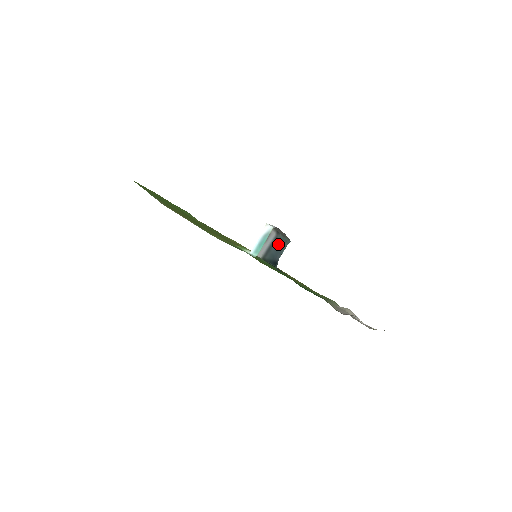
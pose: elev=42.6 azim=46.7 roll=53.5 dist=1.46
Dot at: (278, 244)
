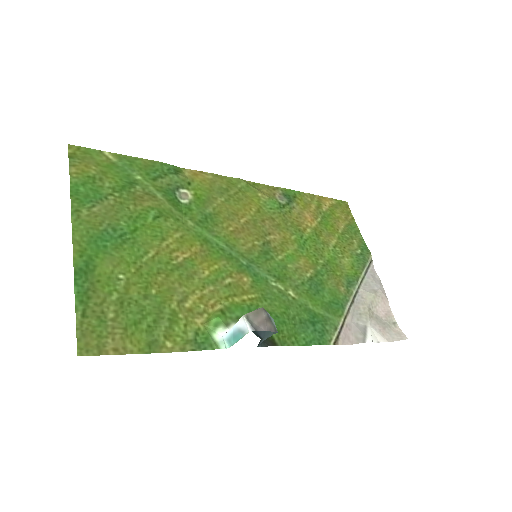
Dot at: occluded
